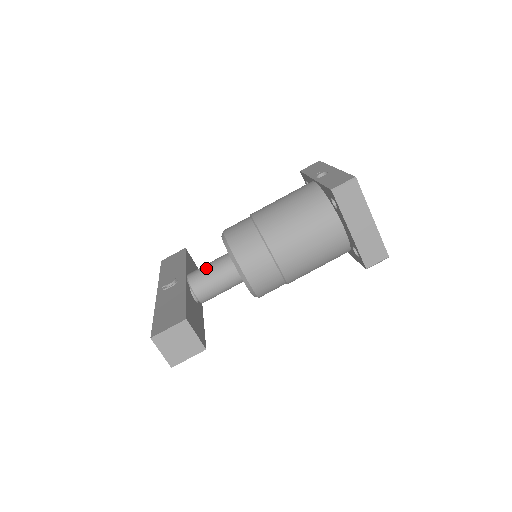
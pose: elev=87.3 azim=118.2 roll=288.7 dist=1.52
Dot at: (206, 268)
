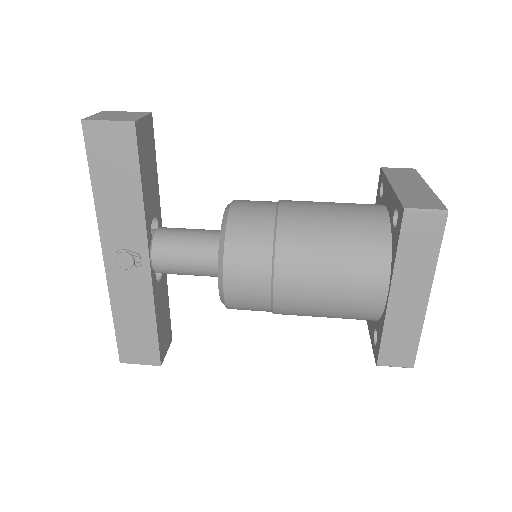
Dot at: occluded
